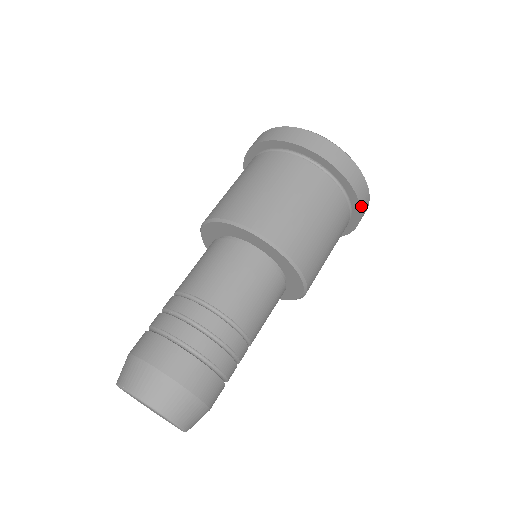
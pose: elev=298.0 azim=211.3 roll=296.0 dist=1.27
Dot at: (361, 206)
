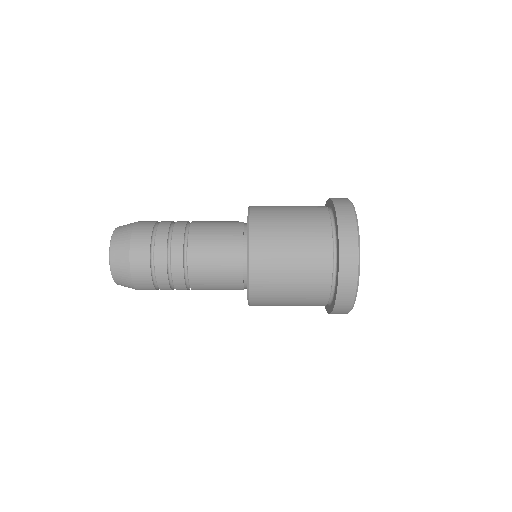
Dot at: (341, 247)
